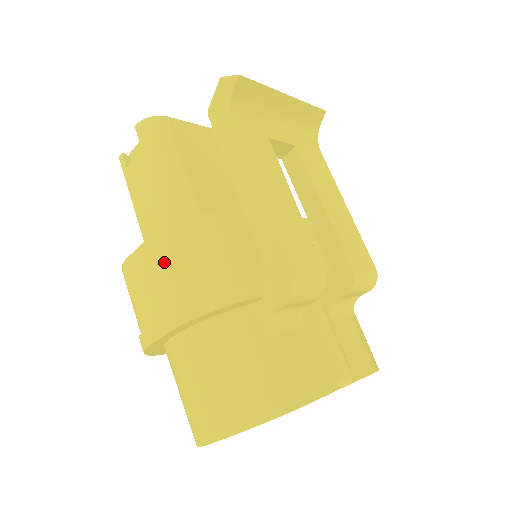
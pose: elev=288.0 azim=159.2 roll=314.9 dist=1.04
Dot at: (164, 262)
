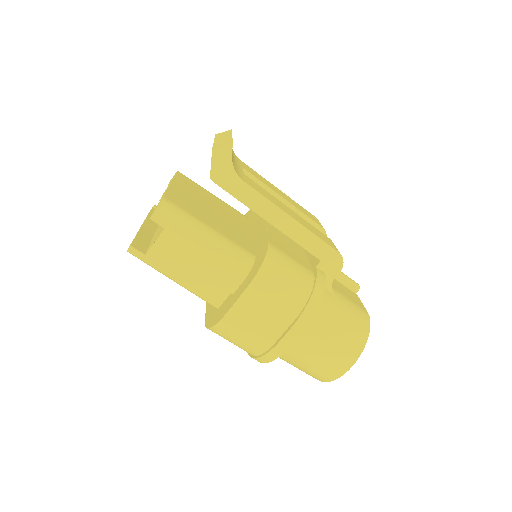
Dot at: (270, 296)
